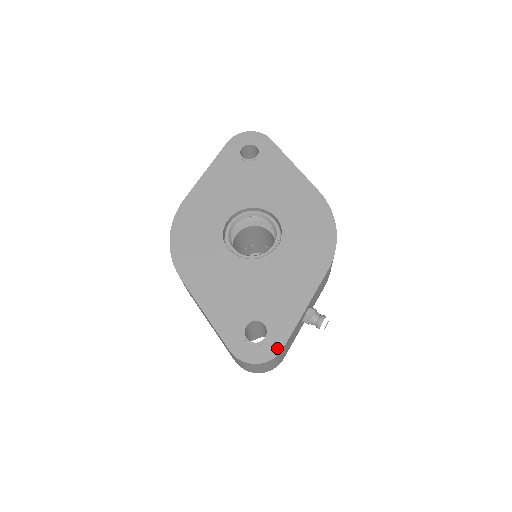
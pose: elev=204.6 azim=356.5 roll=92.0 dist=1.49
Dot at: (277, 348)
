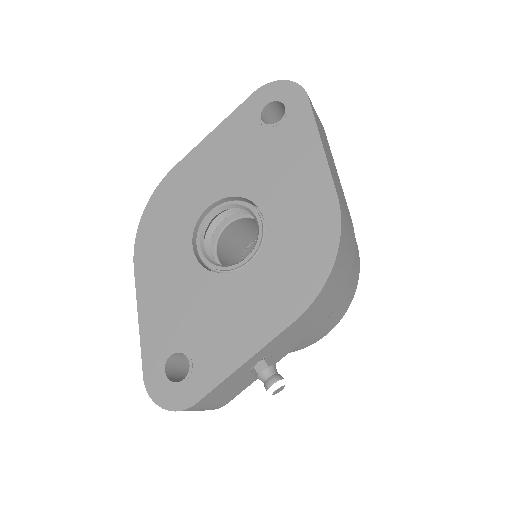
Dot at: (190, 400)
